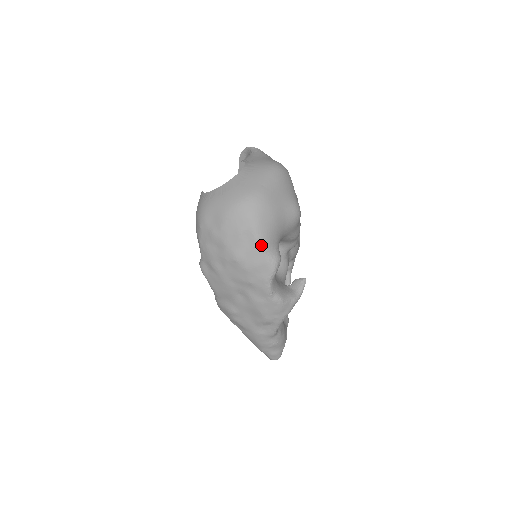
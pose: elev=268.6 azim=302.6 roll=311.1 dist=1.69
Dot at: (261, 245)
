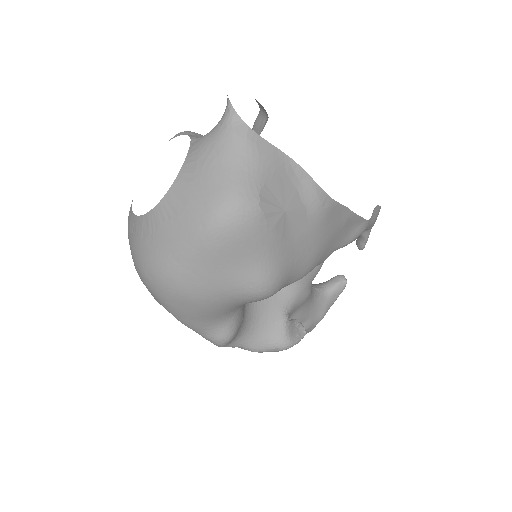
Dot at: (188, 326)
